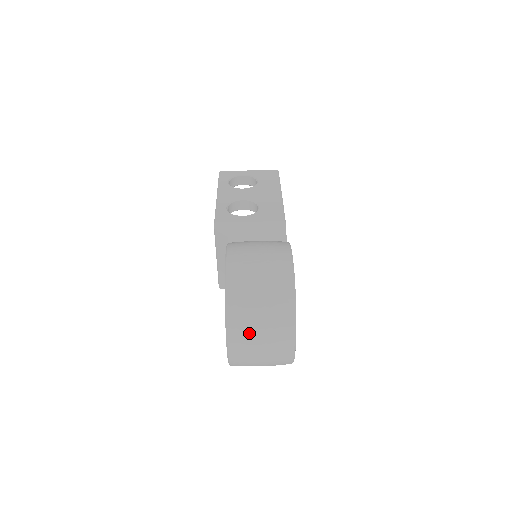
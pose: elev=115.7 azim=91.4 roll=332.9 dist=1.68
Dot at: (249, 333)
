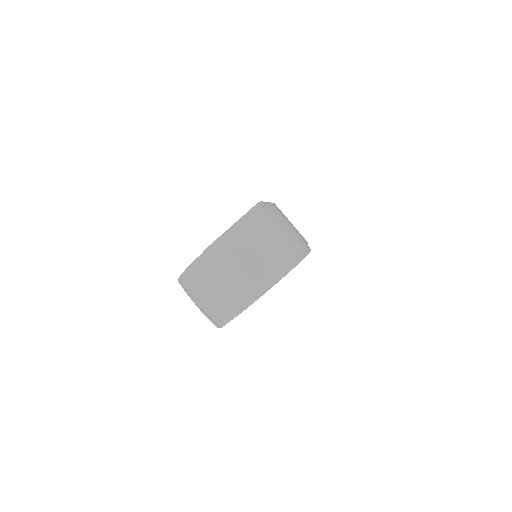
Dot at: (241, 250)
